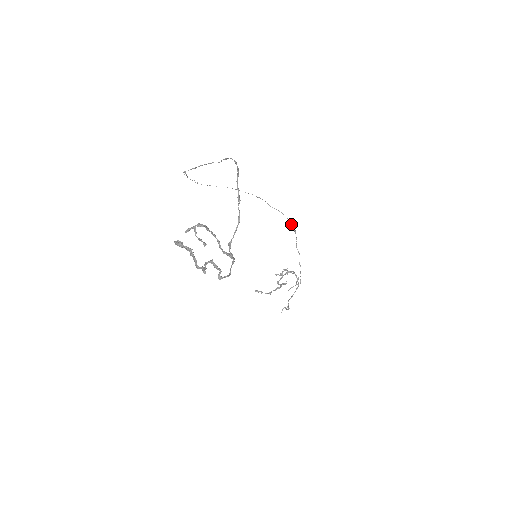
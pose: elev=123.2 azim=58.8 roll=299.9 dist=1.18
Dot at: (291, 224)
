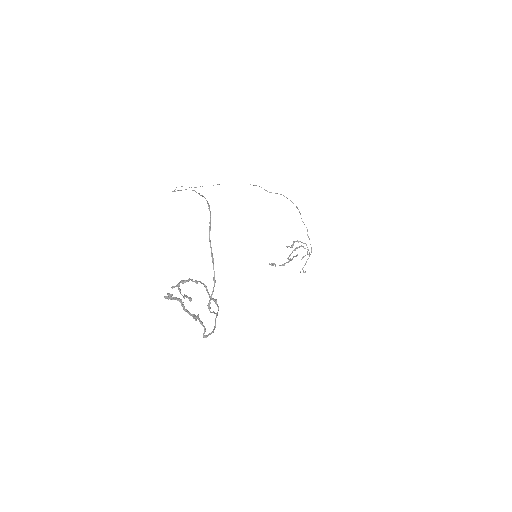
Dot at: occluded
